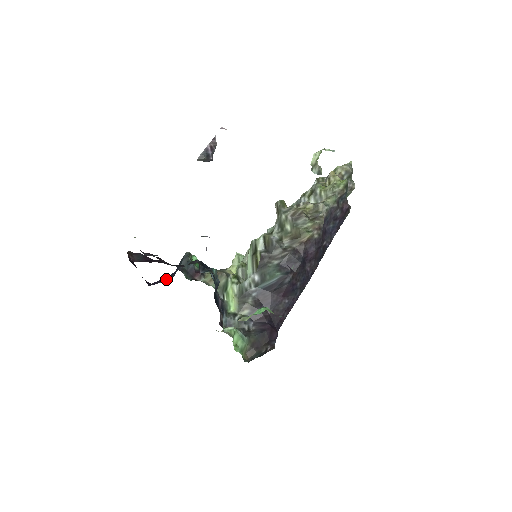
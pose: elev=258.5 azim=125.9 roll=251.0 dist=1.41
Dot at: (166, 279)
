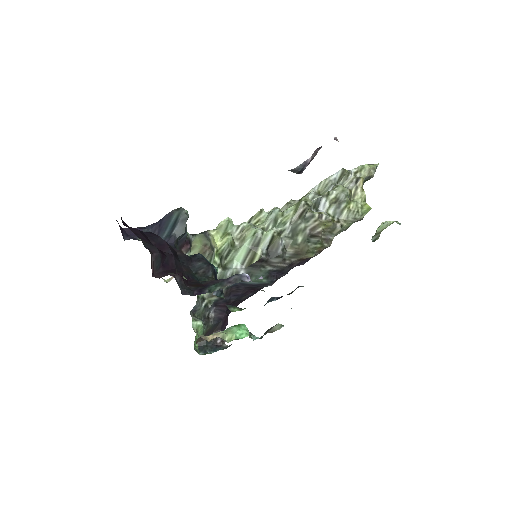
Dot at: occluded
